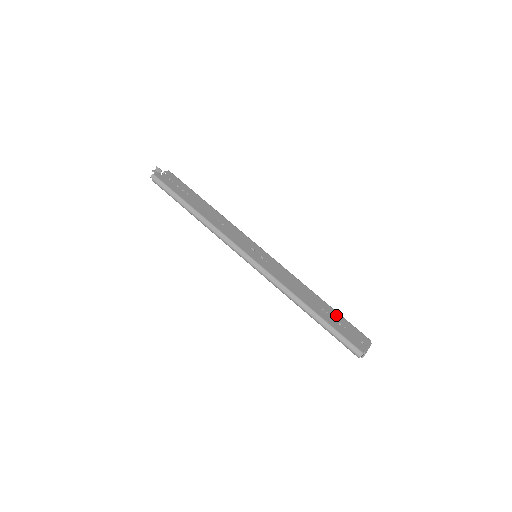
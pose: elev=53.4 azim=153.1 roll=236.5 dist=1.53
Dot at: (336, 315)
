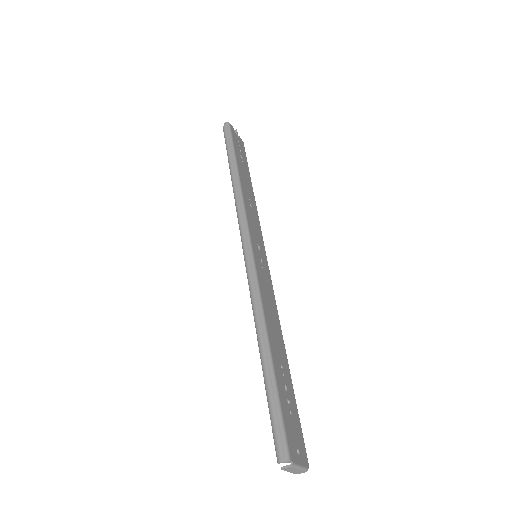
Dot at: (291, 391)
